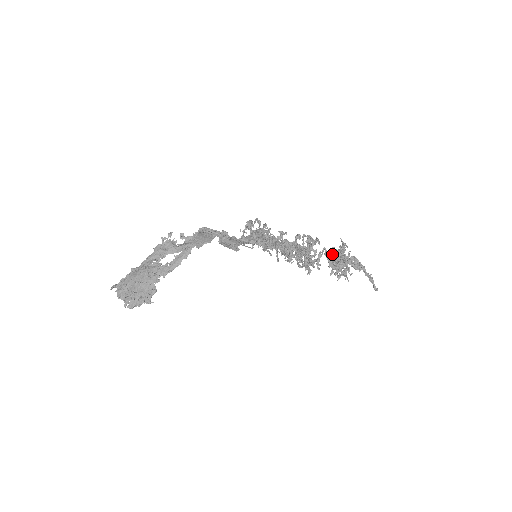
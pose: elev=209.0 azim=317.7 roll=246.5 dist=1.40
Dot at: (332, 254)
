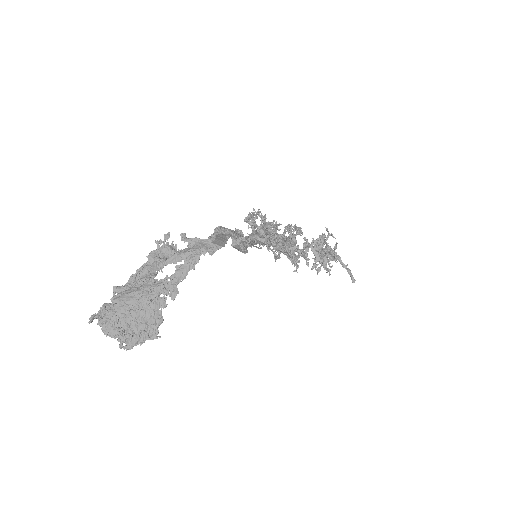
Dot at: (316, 246)
